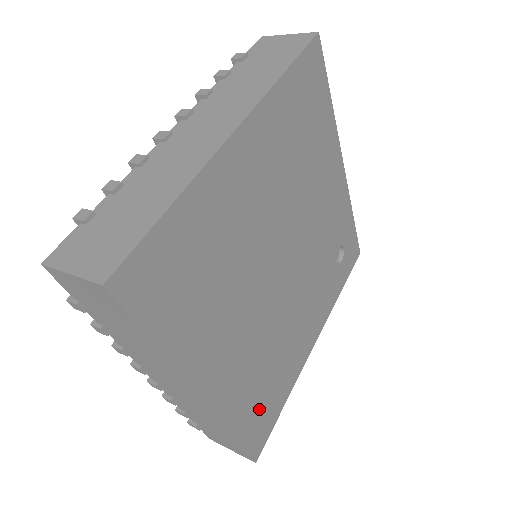
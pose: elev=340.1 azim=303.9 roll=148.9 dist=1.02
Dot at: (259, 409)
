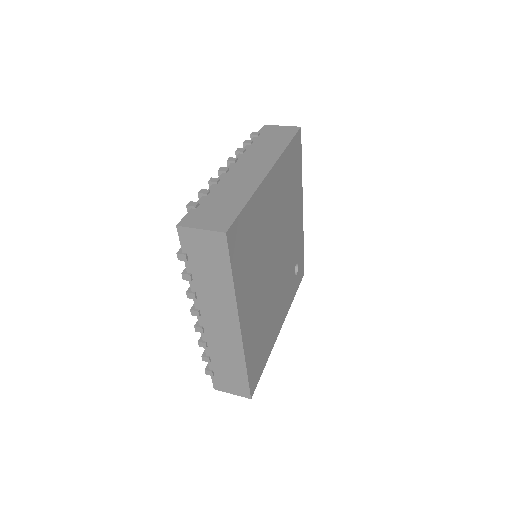
Dot at: (257, 357)
